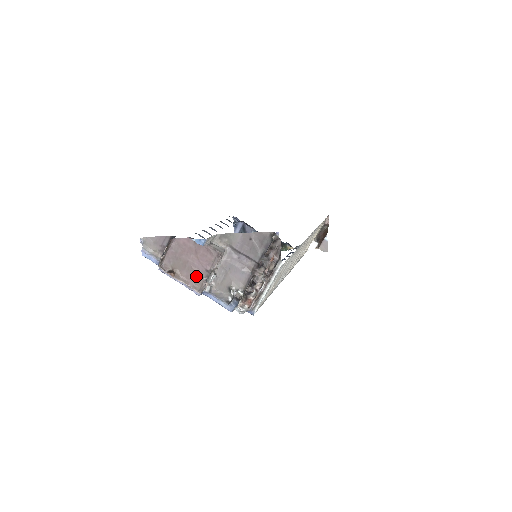
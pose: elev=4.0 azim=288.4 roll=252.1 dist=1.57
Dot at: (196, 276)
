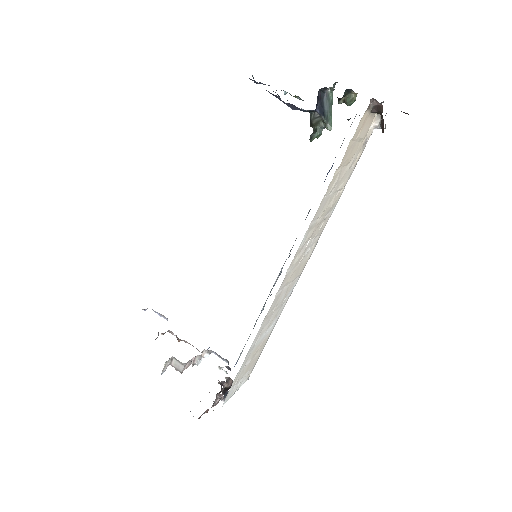
Dot at: occluded
